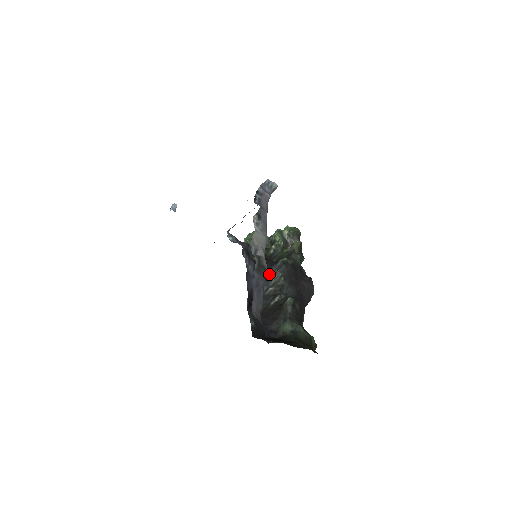
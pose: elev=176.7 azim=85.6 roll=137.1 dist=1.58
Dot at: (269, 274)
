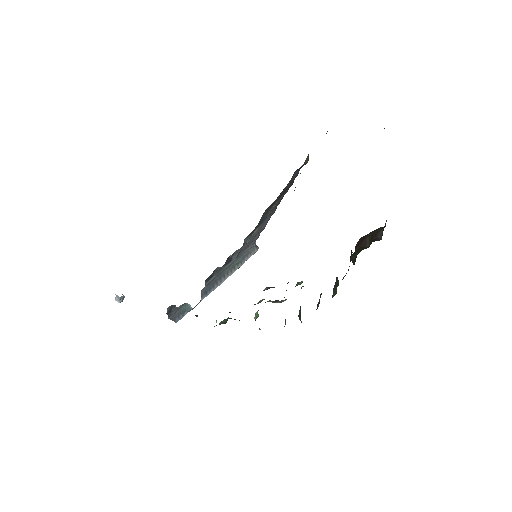
Dot at: occluded
